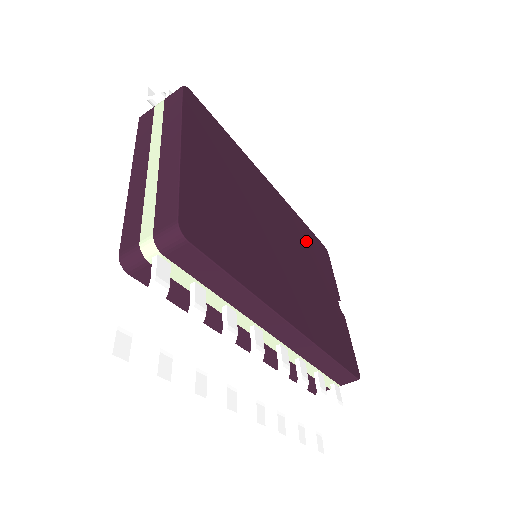
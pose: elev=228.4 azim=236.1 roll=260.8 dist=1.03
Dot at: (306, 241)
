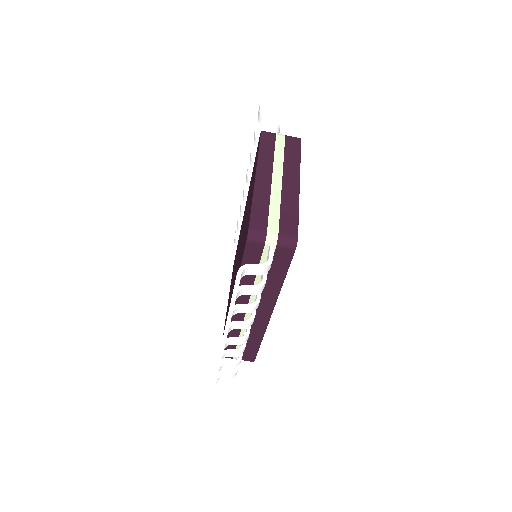
Dot at: occluded
